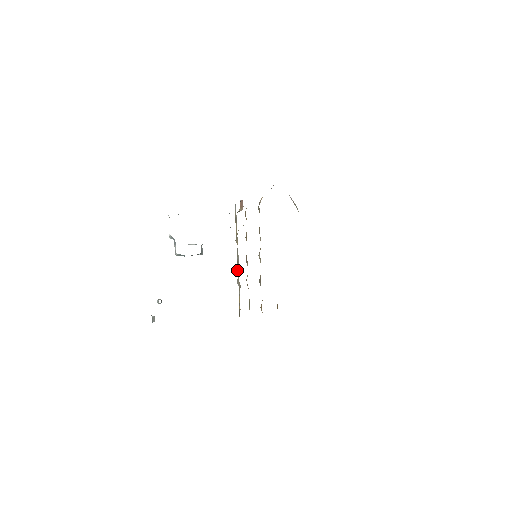
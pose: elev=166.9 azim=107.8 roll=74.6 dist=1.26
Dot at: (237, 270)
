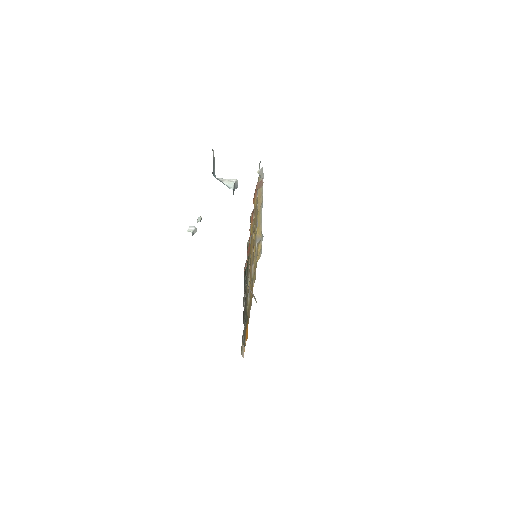
Dot at: (259, 226)
